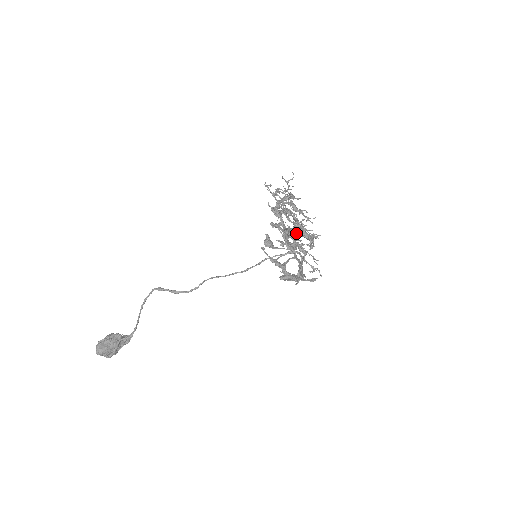
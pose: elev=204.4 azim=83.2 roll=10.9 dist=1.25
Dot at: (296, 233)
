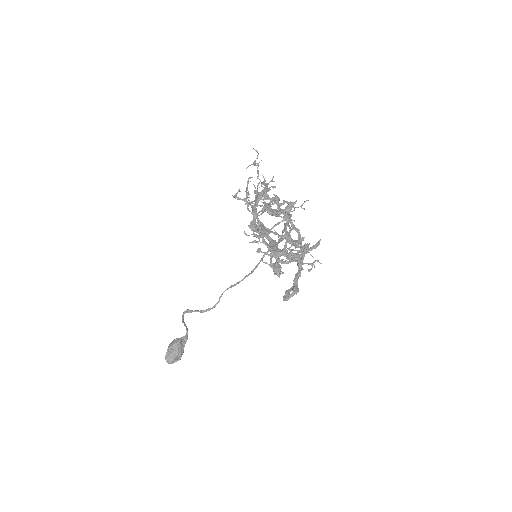
Dot at: occluded
